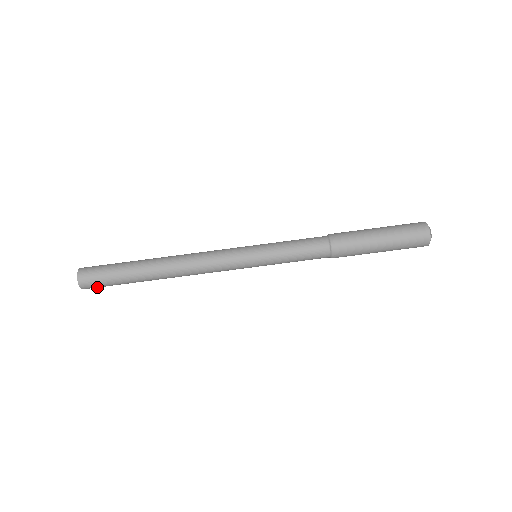
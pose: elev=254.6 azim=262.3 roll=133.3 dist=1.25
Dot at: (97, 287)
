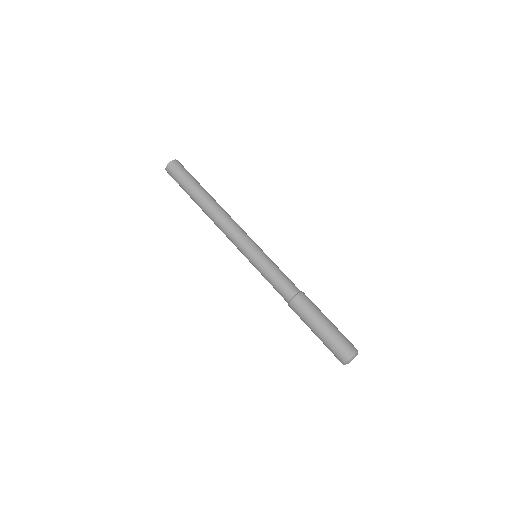
Dot at: (173, 177)
